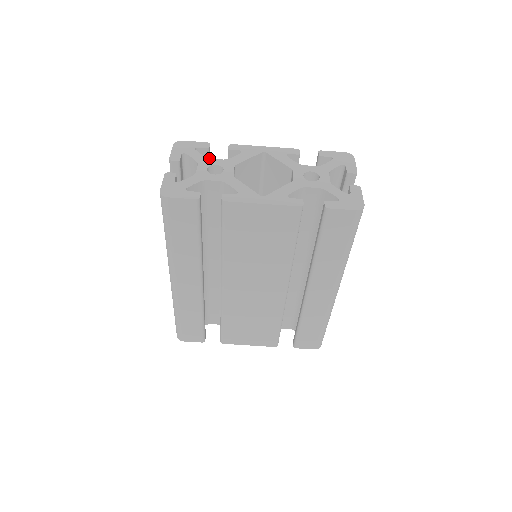
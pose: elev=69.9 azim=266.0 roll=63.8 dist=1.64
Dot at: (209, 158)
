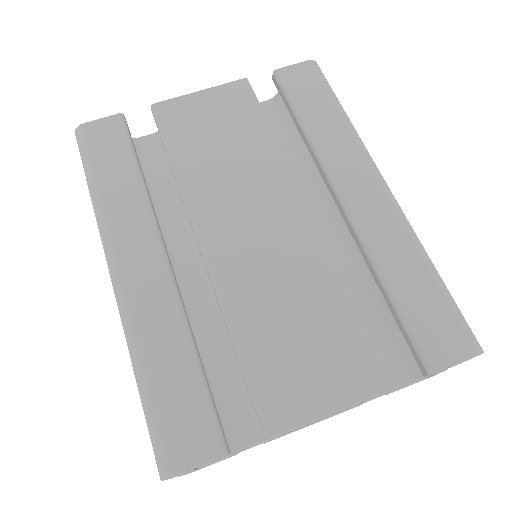
Dot at: occluded
